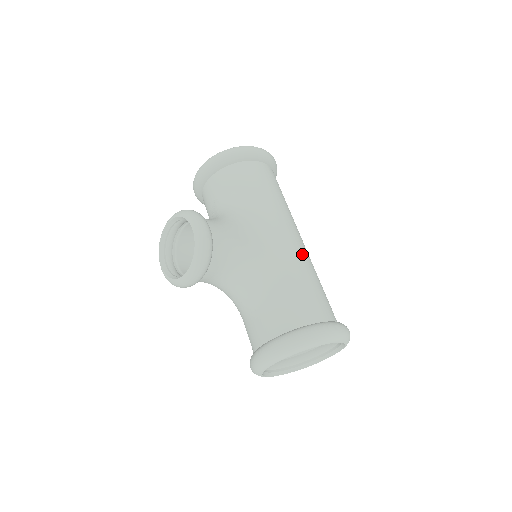
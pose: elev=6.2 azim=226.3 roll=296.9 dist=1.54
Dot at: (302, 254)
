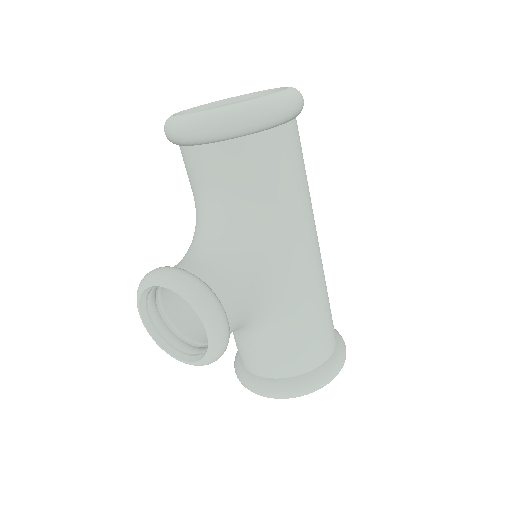
Dot at: (319, 275)
